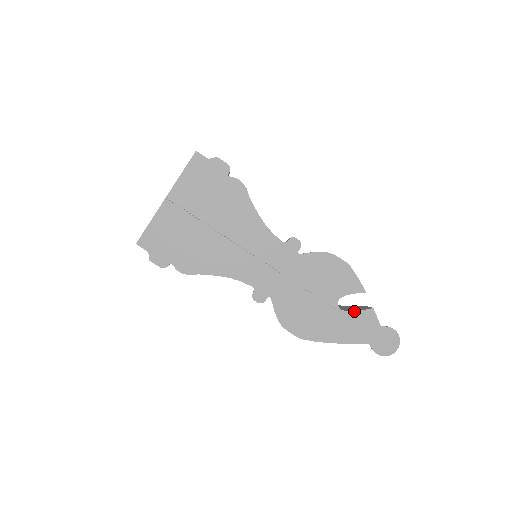
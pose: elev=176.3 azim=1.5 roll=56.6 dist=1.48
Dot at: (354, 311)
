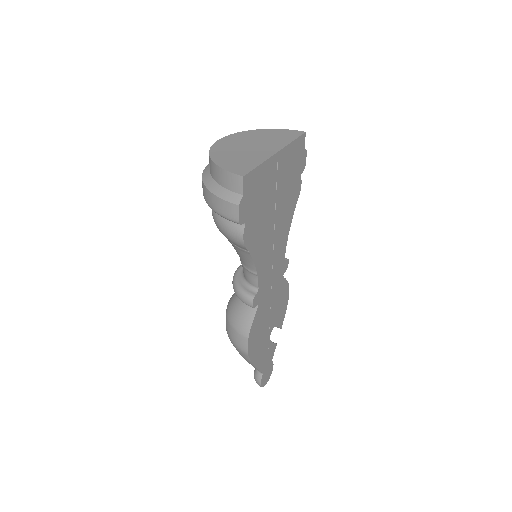
Dot at: (272, 342)
